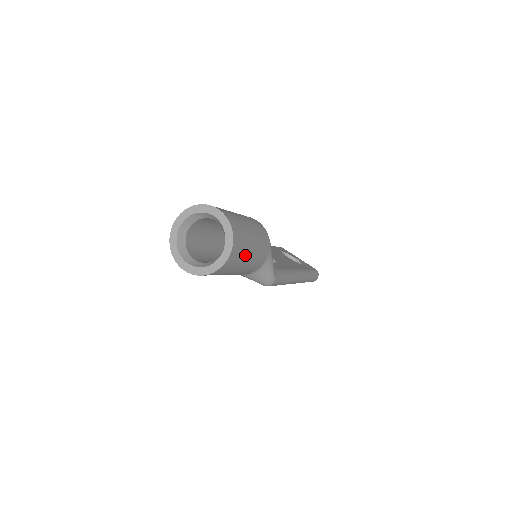
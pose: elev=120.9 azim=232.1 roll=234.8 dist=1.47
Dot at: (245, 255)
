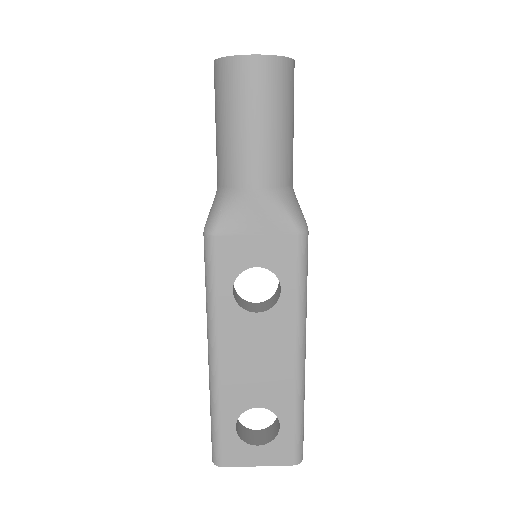
Dot at: occluded
